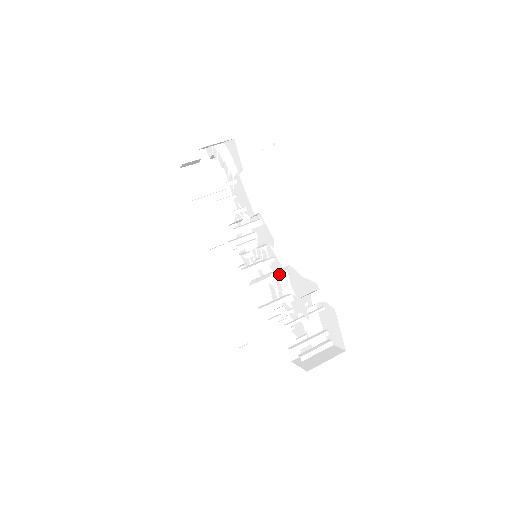
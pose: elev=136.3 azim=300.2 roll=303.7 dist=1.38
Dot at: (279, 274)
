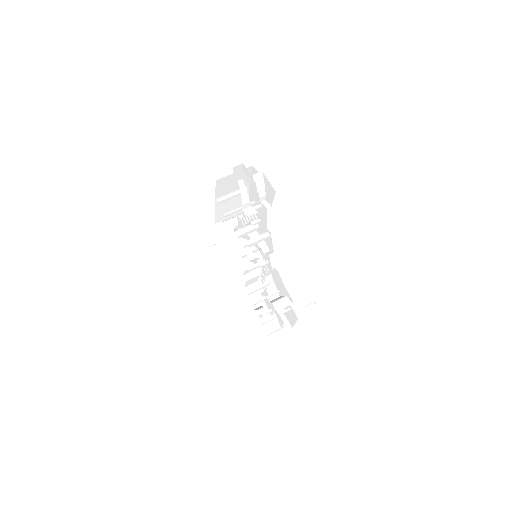
Dot at: (268, 271)
